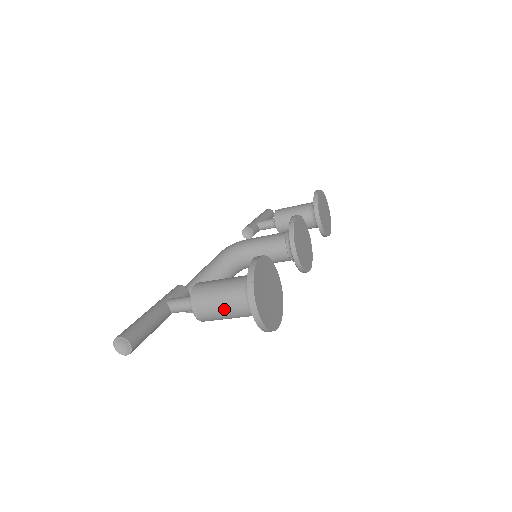
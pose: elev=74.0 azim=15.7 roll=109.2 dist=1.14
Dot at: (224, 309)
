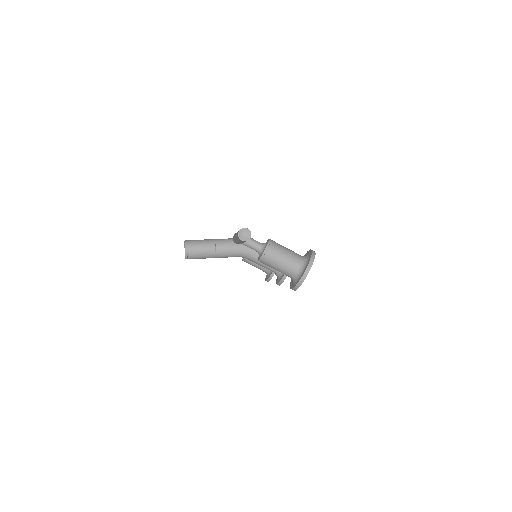
Dot at: (284, 261)
